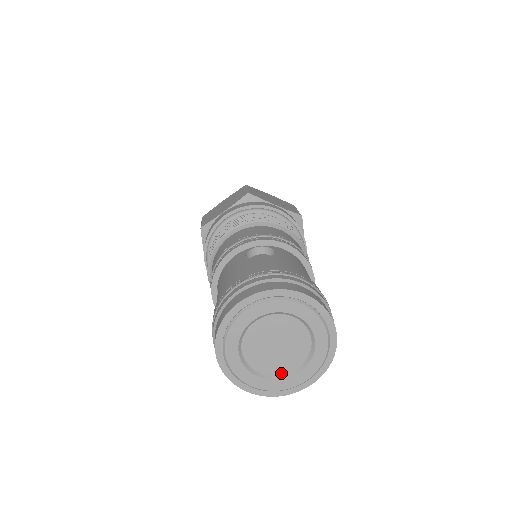
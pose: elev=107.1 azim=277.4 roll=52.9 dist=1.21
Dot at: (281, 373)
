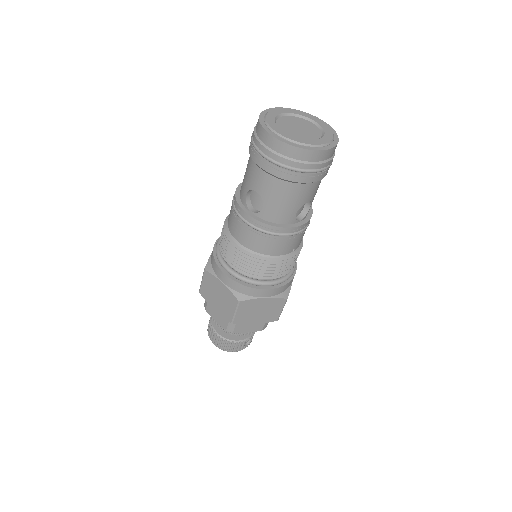
Dot at: (317, 139)
